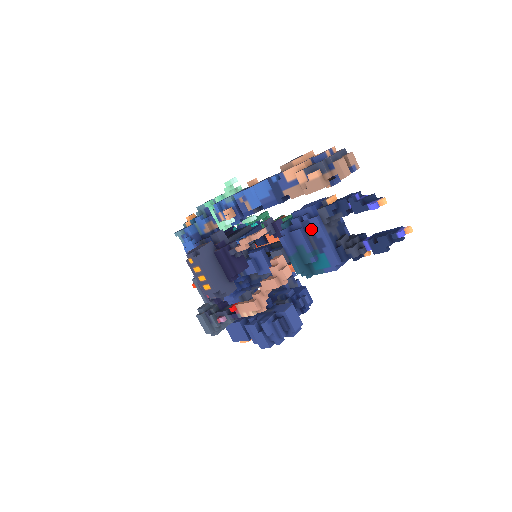
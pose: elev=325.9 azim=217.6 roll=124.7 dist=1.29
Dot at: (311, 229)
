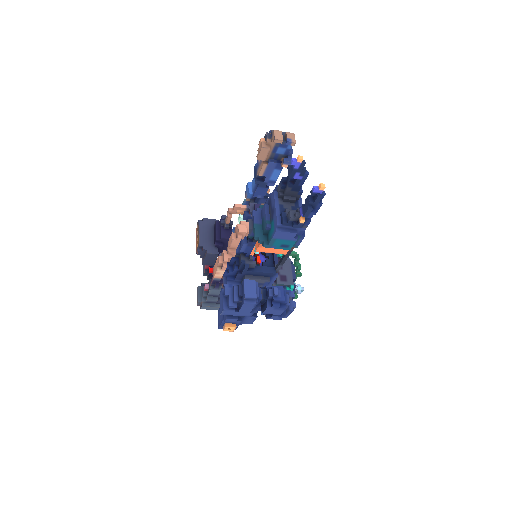
Dot at: (271, 203)
